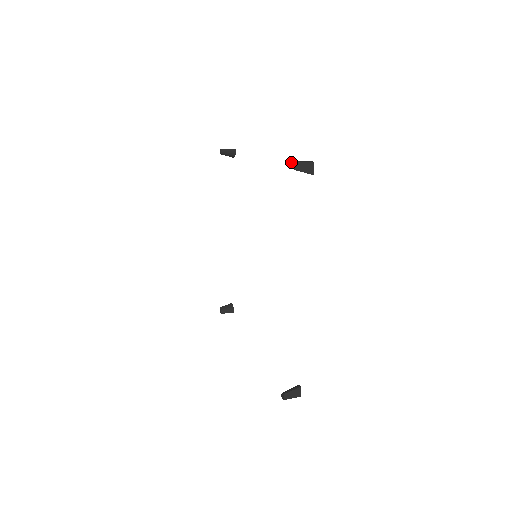
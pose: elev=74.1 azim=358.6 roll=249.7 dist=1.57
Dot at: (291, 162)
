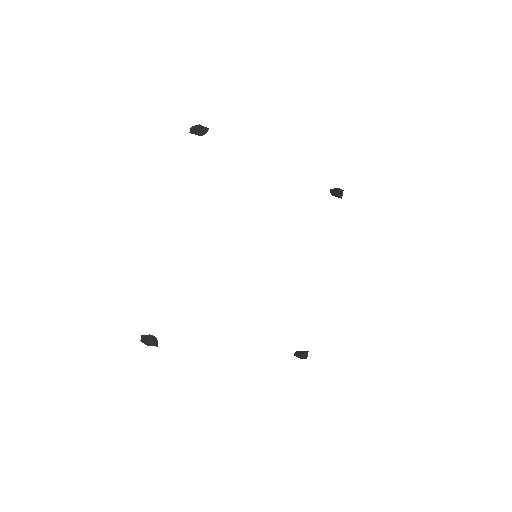
Dot at: (142, 335)
